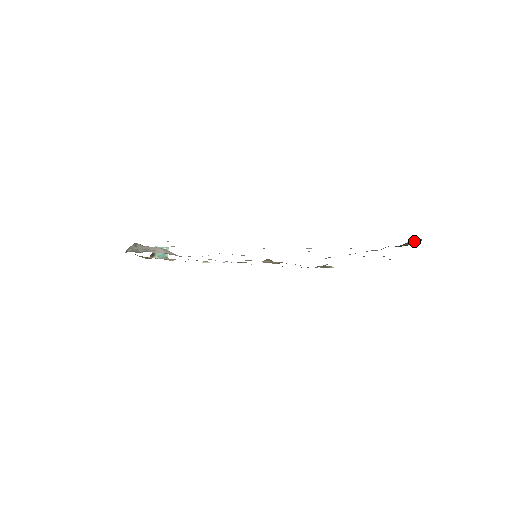
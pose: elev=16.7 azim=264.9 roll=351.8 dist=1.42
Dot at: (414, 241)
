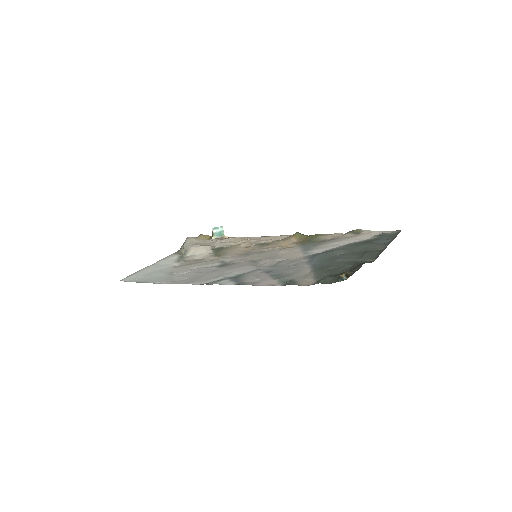
Dot at: (345, 275)
